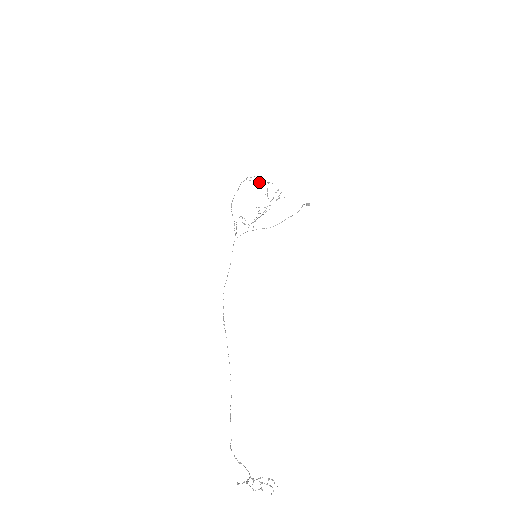
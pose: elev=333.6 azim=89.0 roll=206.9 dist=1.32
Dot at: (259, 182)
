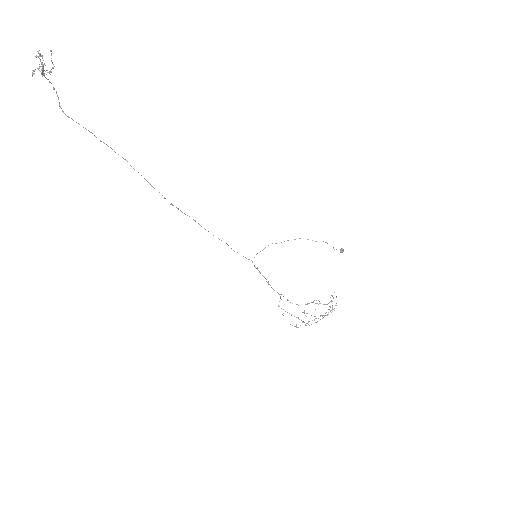
Dot at: occluded
